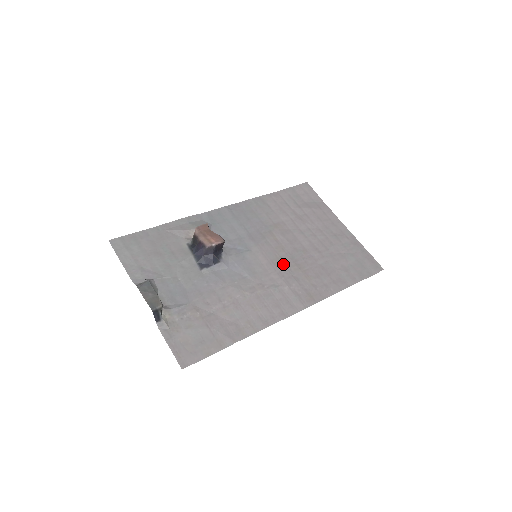
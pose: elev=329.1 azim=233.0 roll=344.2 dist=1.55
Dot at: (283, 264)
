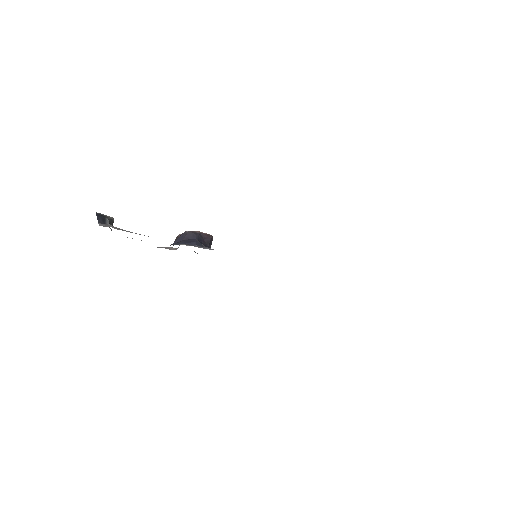
Dot at: occluded
